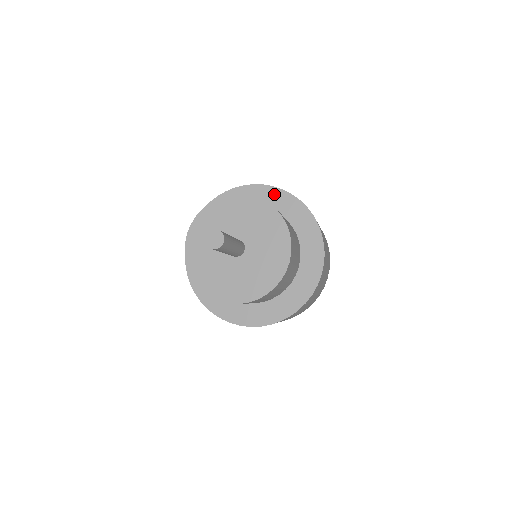
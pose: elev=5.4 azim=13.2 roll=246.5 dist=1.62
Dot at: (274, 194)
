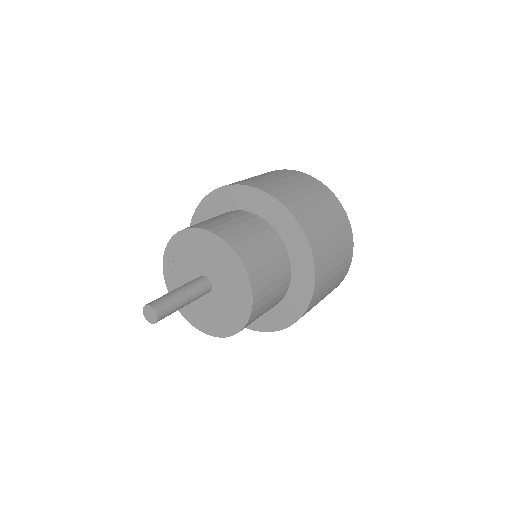
Dot at: (304, 253)
